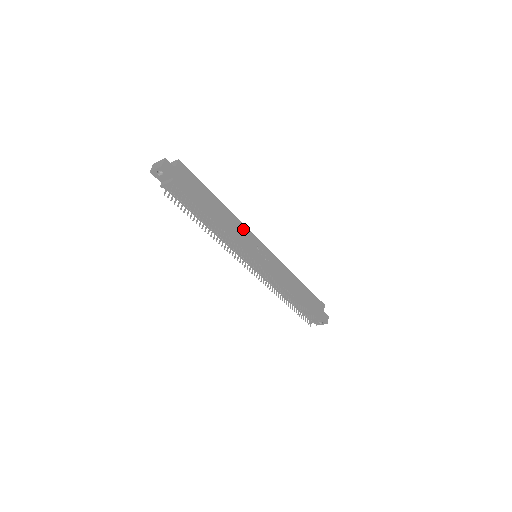
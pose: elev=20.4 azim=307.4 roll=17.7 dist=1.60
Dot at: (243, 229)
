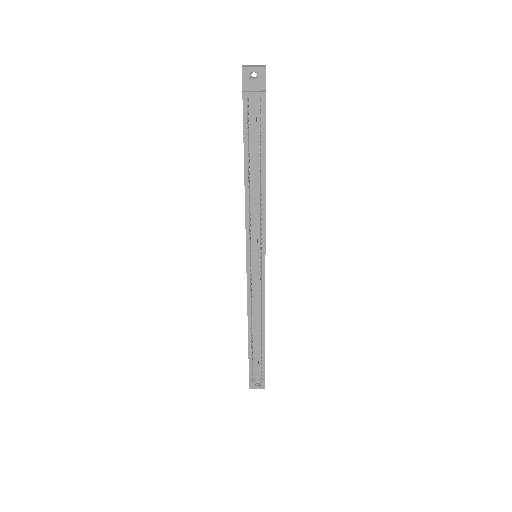
Dot at: occluded
